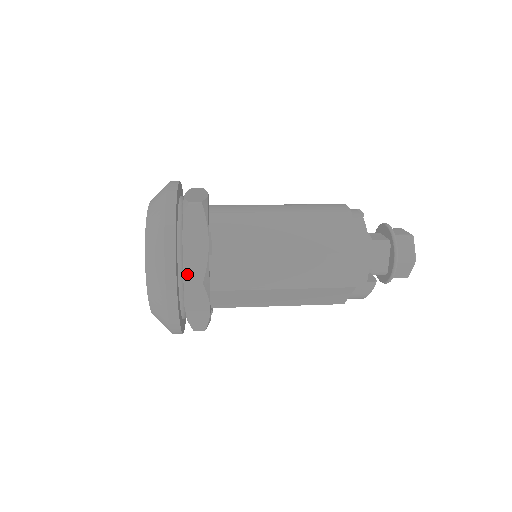
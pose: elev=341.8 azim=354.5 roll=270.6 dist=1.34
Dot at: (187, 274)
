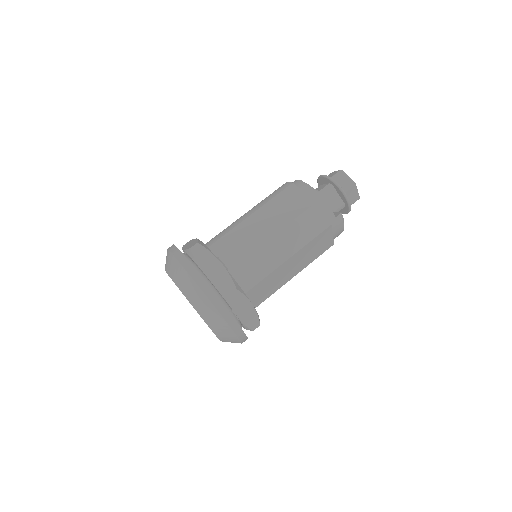
Dot at: (222, 291)
